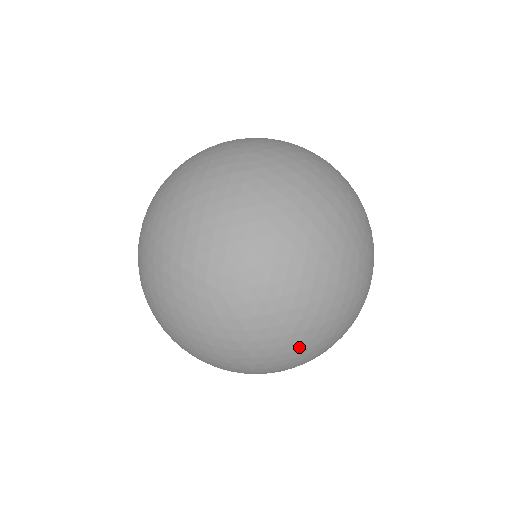
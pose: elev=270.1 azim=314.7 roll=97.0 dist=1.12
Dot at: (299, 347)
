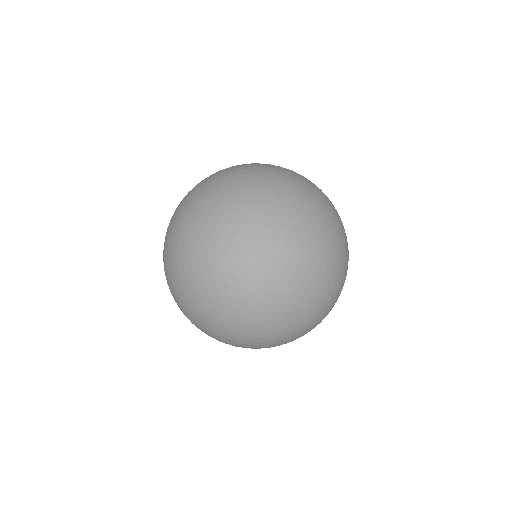
Dot at: (318, 323)
